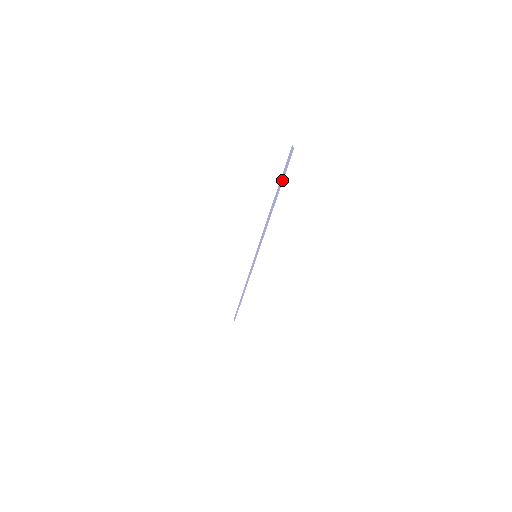
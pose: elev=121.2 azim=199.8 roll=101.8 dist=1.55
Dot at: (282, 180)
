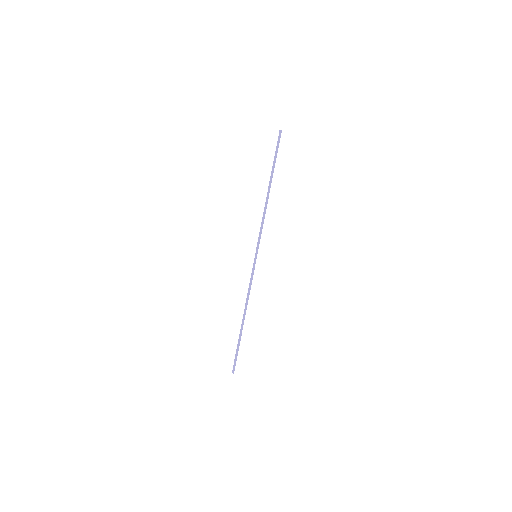
Dot at: (275, 161)
